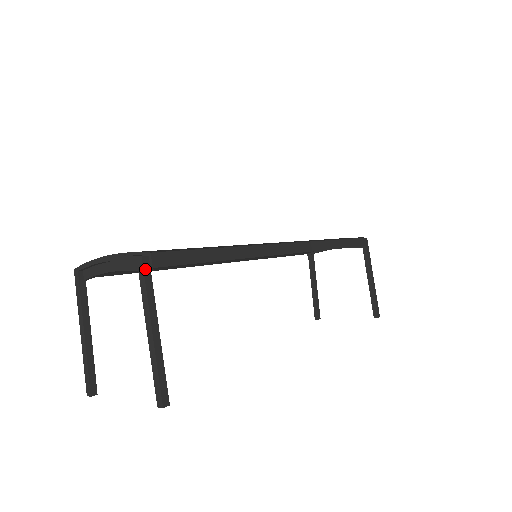
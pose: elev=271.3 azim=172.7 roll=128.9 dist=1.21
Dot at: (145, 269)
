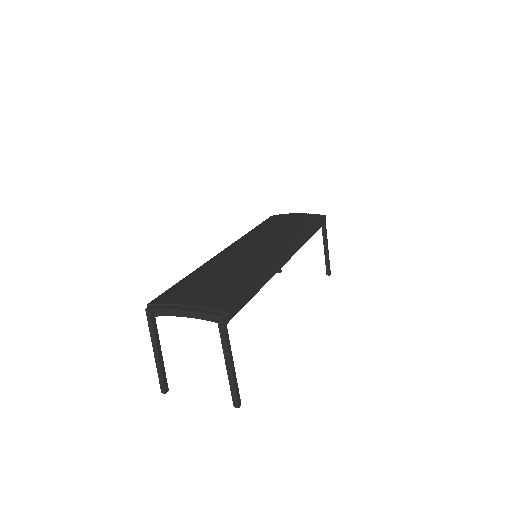
Dot at: (224, 325)
